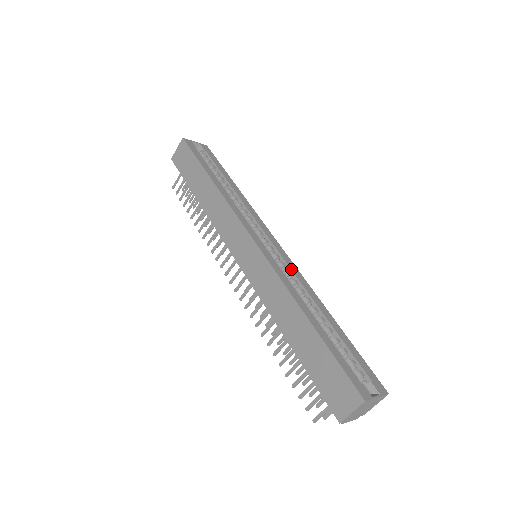
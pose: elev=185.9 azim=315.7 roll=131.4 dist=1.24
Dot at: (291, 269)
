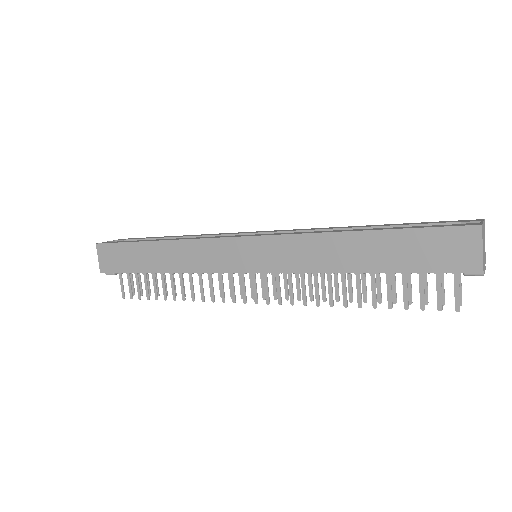
Dot at: (296, 230)
